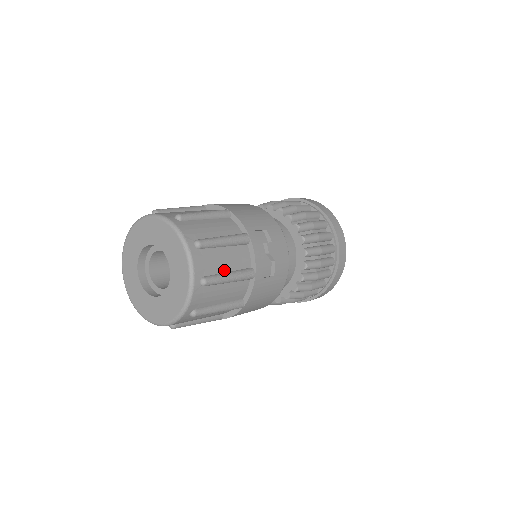
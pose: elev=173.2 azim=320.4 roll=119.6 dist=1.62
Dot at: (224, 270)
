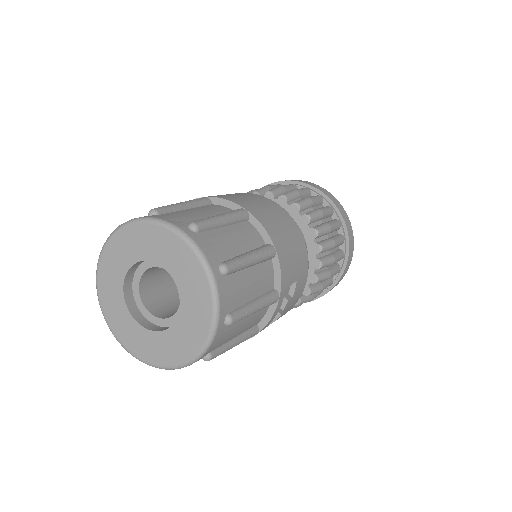
Dot at: (233, 337)
